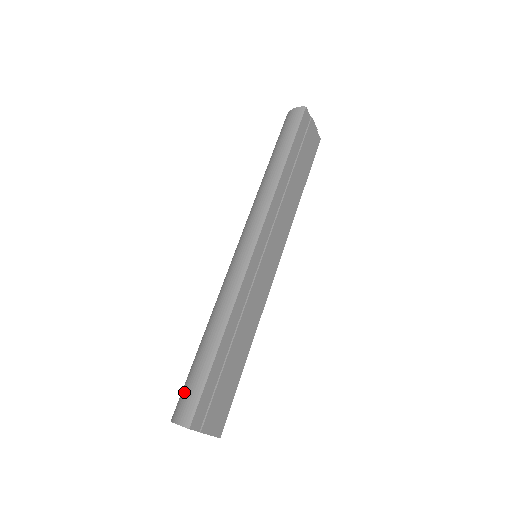
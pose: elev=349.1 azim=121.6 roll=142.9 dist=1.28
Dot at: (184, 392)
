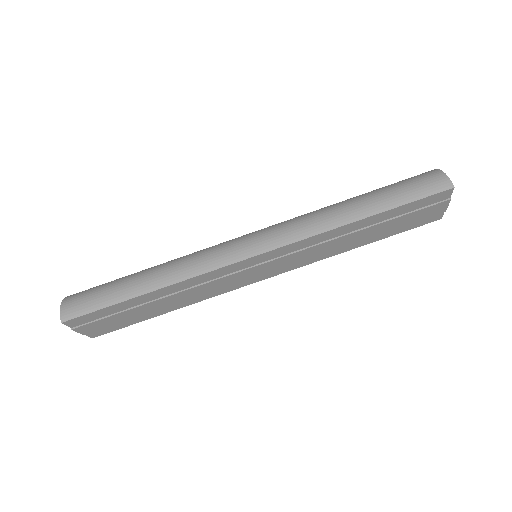
Dot at: (89, 293)
